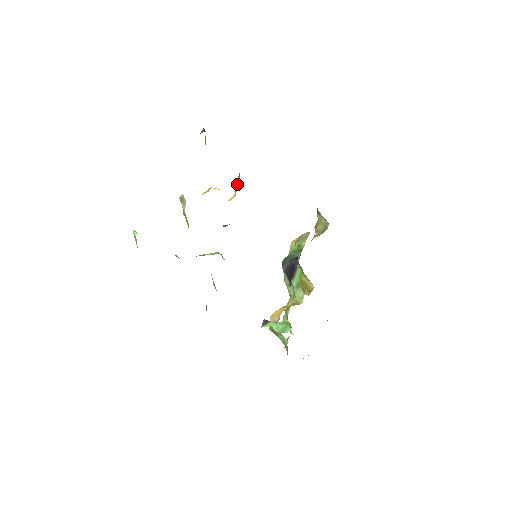
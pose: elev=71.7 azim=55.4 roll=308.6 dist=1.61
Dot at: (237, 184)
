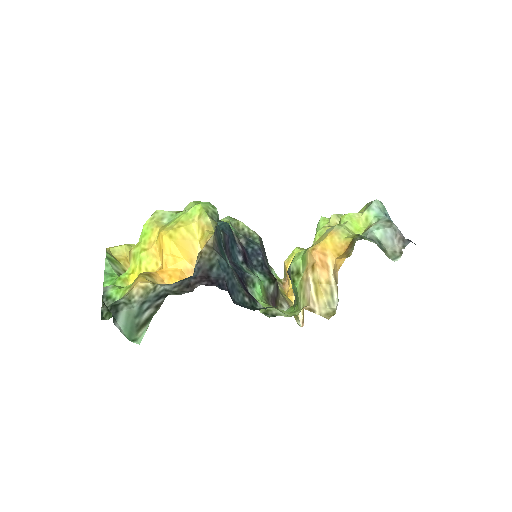
Dot at: occluded
